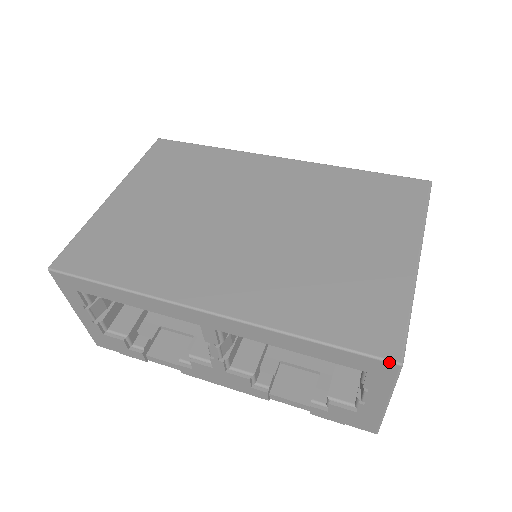
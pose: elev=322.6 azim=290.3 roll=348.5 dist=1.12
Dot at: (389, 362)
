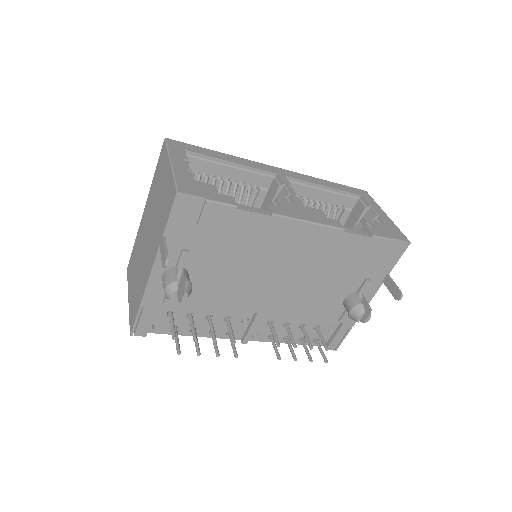
Dot at: (362, 190)
